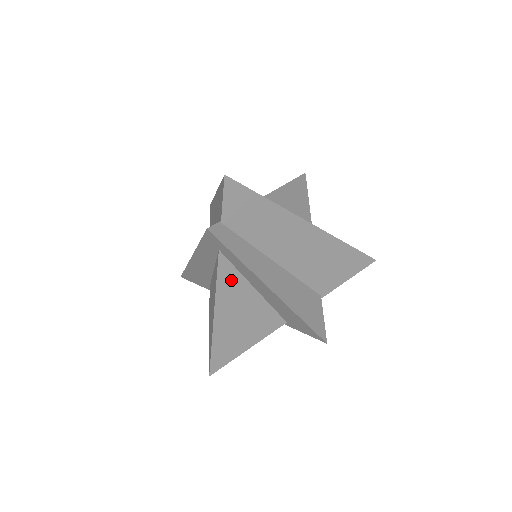
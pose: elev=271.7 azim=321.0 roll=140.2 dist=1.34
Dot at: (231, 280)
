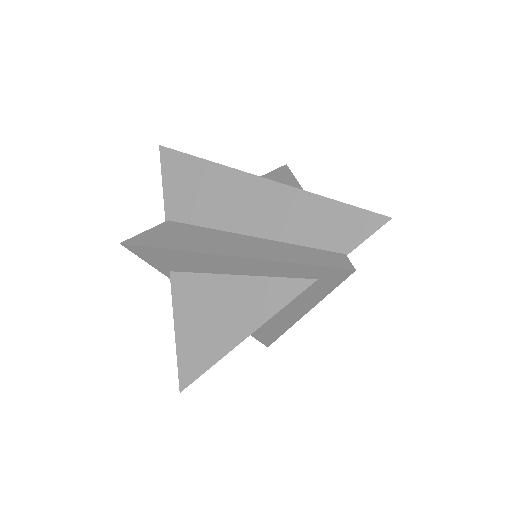
Dot at: occluded
